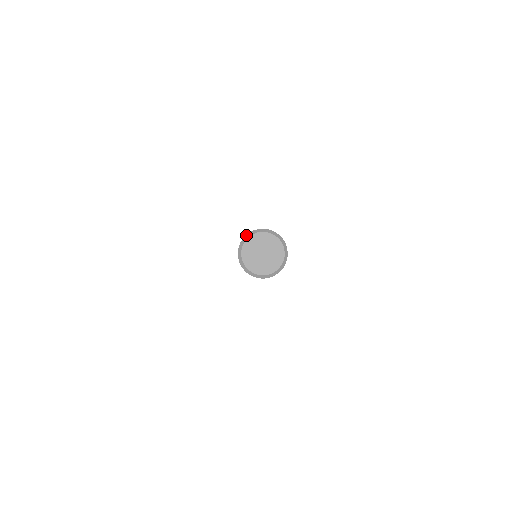
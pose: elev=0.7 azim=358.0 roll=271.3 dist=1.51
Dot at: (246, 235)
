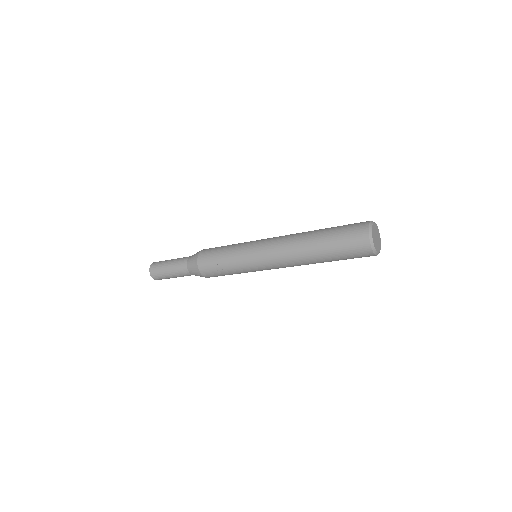
Dot at: (369, 231)
